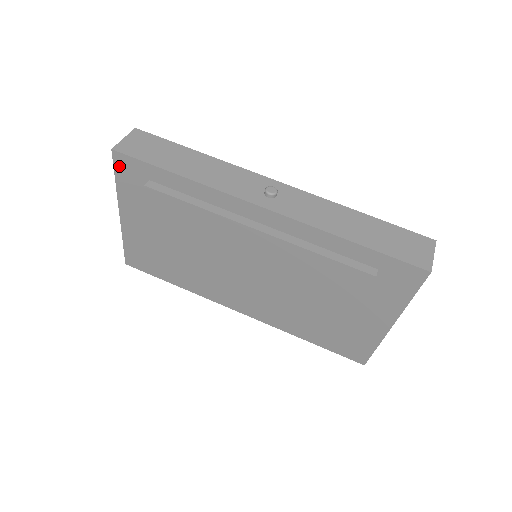
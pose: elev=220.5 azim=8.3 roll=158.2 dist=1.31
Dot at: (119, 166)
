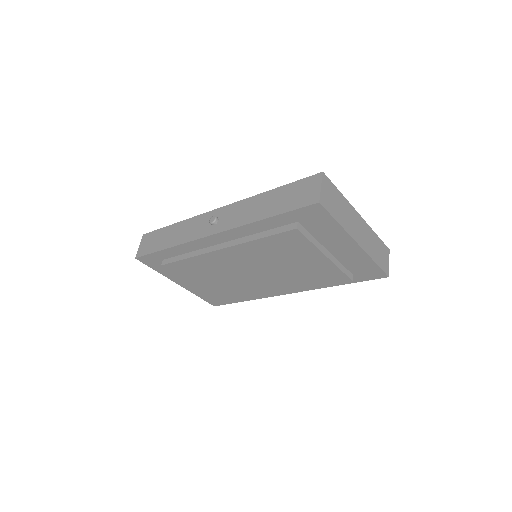
Dot at: (147, 263)
